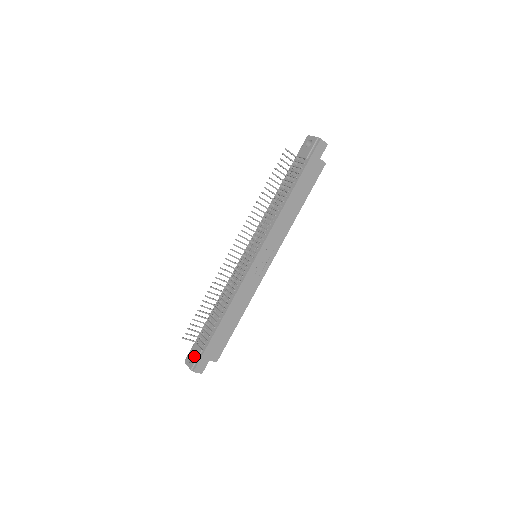
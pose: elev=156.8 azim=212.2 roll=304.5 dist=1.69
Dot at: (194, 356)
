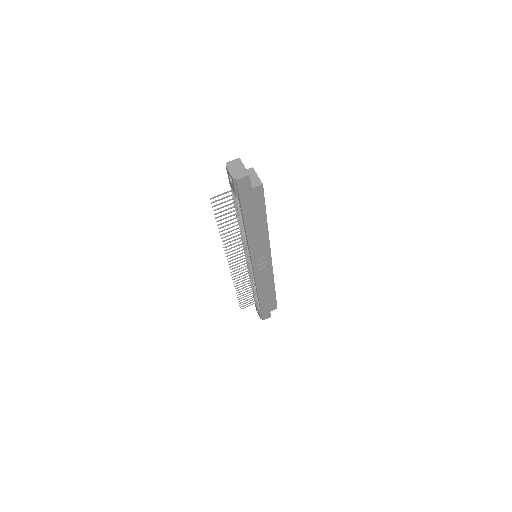
Dot at: (258, 312)
